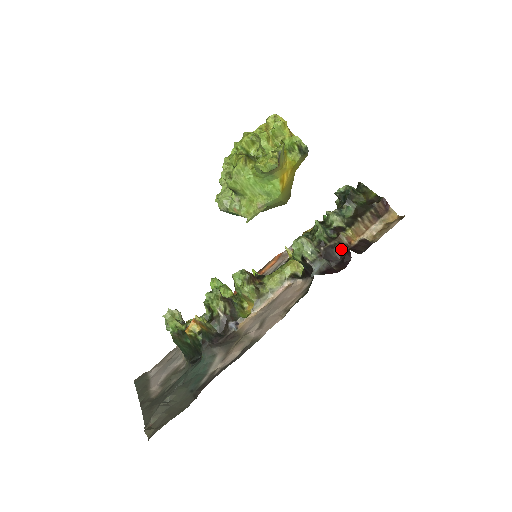
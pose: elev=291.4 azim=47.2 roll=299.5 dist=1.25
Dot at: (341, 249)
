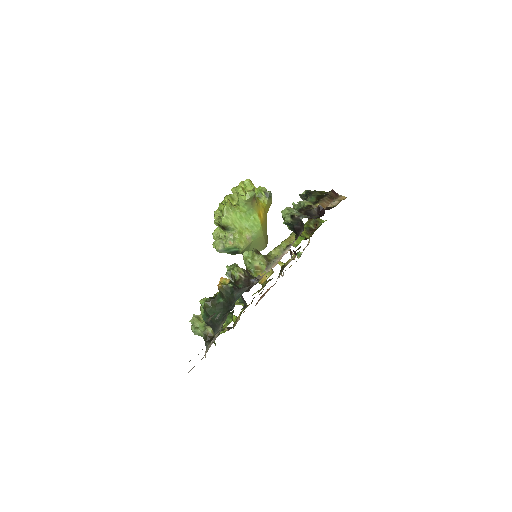
Dot at: (316, 210)
